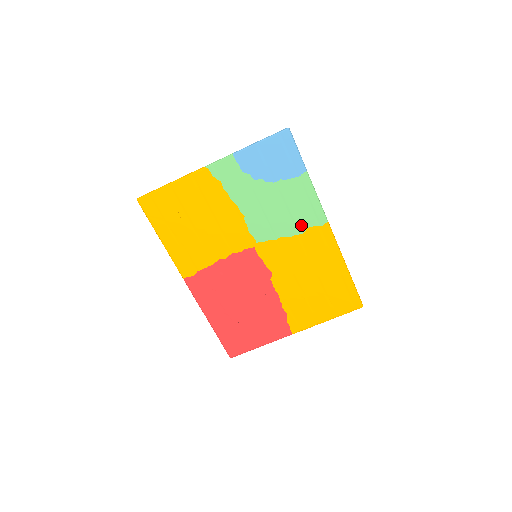
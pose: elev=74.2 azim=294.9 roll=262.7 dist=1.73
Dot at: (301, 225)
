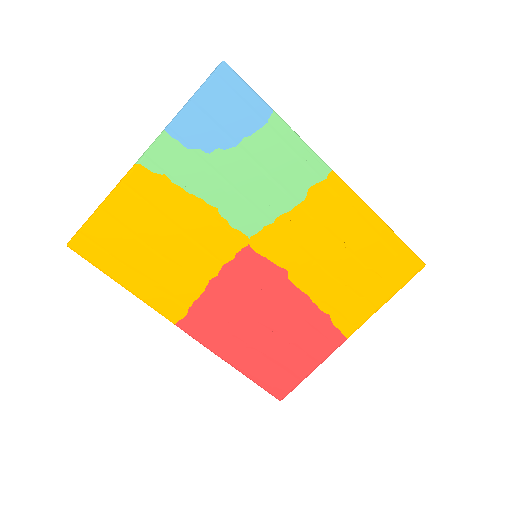
Dot at: (298, 189)
